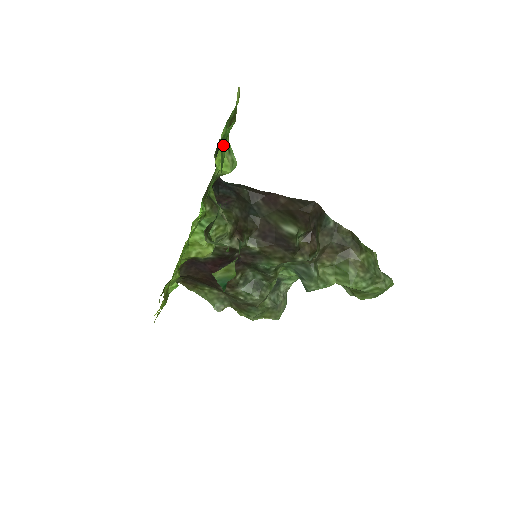
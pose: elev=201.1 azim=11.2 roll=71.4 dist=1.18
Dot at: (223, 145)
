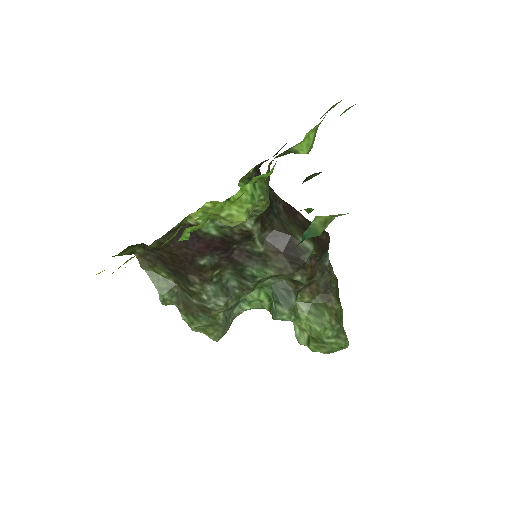
Dot at: occluded
